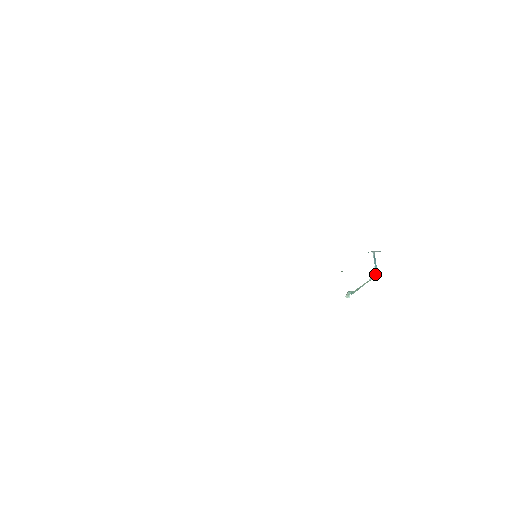
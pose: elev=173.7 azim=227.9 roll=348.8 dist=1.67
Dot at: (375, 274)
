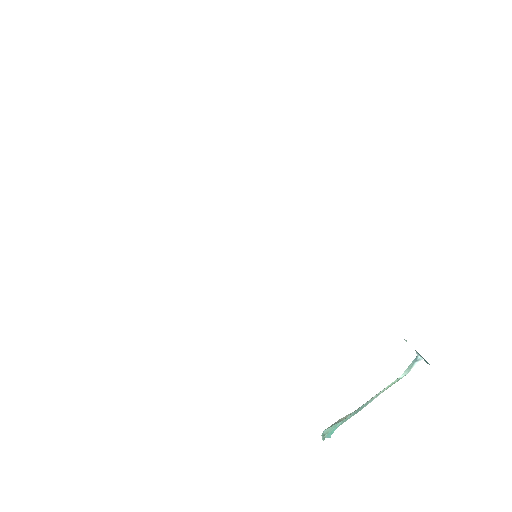
Dot at: (422, 358)
